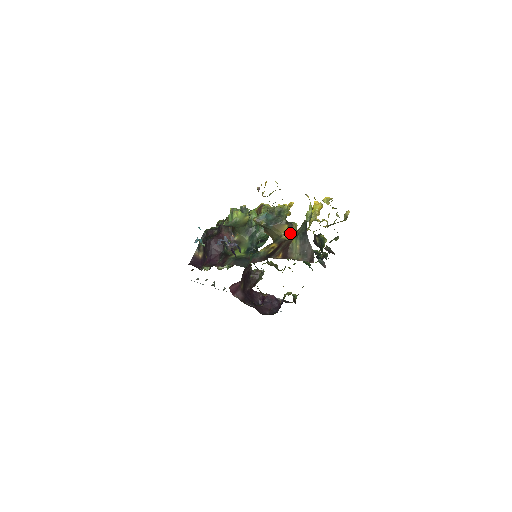
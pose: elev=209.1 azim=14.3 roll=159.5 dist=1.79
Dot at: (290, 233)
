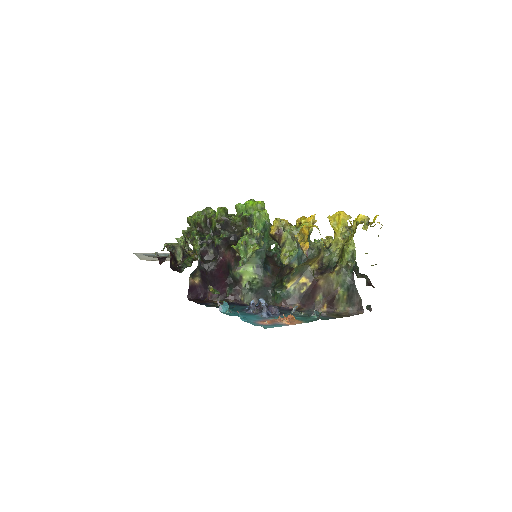
Dot at: (318, 259)
